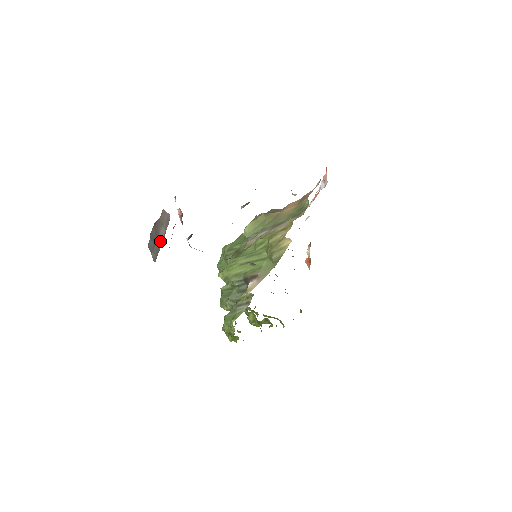
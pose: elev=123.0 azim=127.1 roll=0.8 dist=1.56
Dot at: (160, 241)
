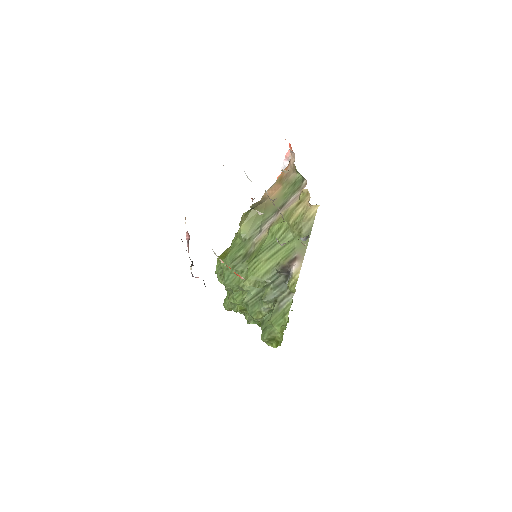
Dot at: occluded
